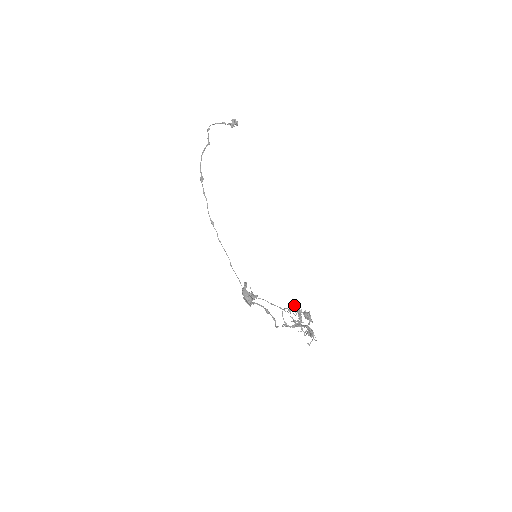
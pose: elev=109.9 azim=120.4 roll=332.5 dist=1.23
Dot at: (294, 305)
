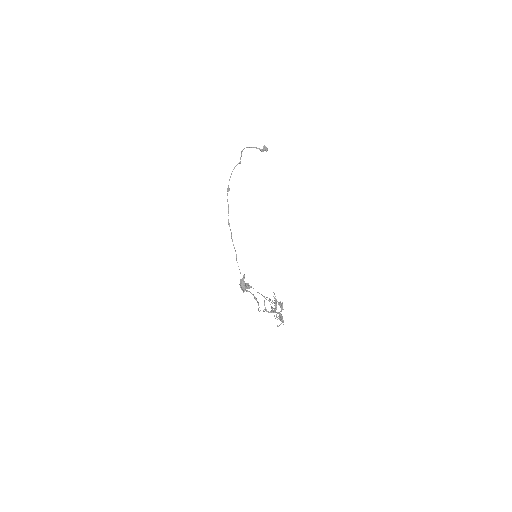
Dot at: occluded
